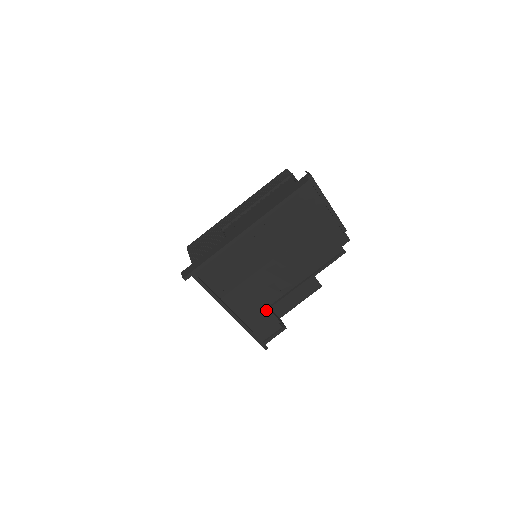
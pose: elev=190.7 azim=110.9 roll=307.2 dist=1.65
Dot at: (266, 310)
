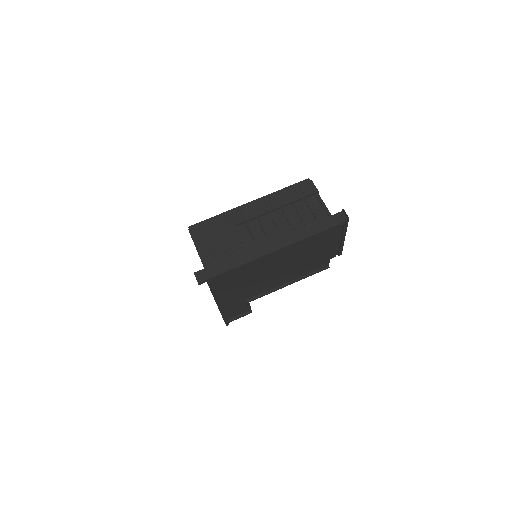
Dot at: (245, 301)
